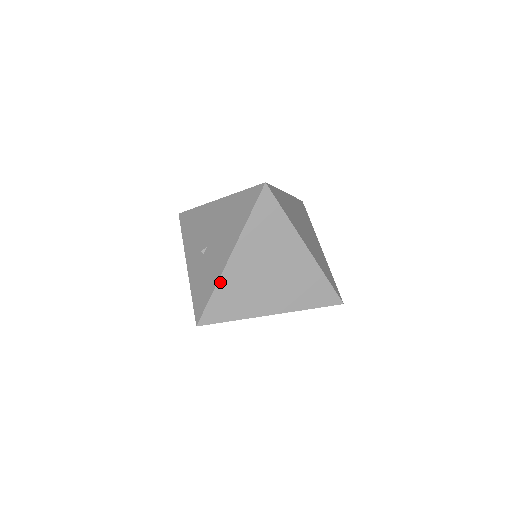
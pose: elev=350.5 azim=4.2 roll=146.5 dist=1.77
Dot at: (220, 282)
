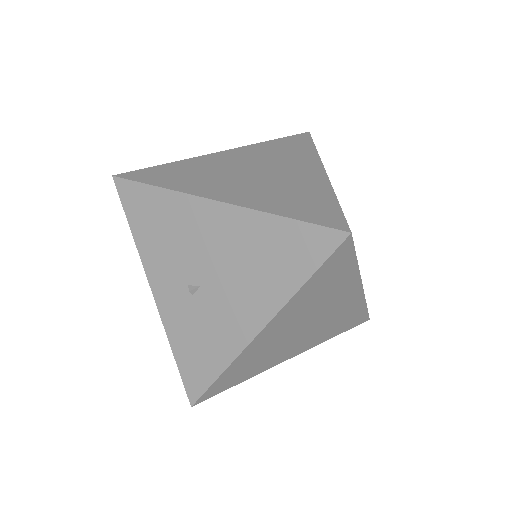
Dot at: (237, 360)
